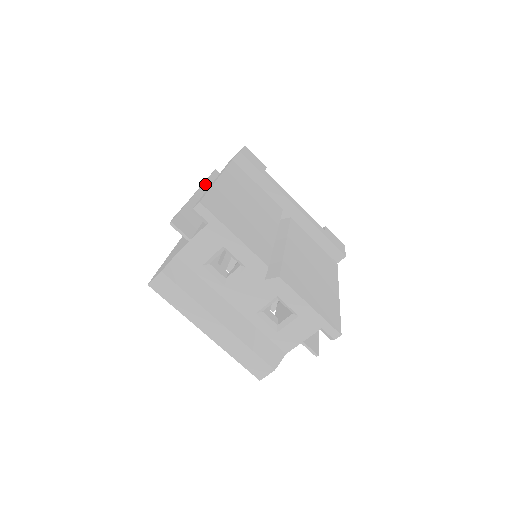
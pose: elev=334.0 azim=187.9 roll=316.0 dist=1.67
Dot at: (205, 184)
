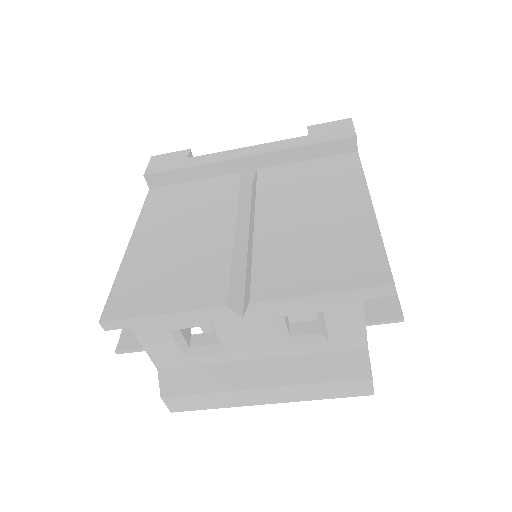
Dot at: occluded
